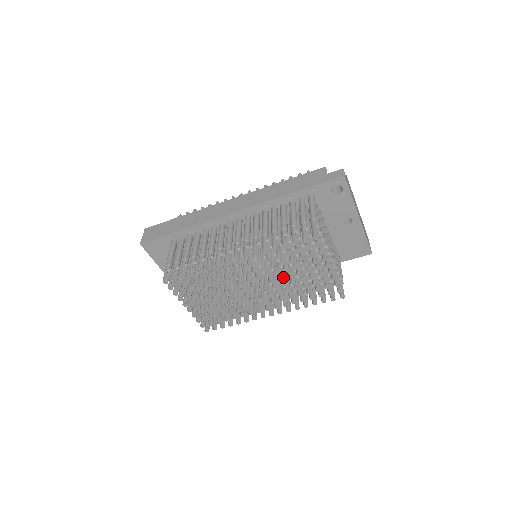
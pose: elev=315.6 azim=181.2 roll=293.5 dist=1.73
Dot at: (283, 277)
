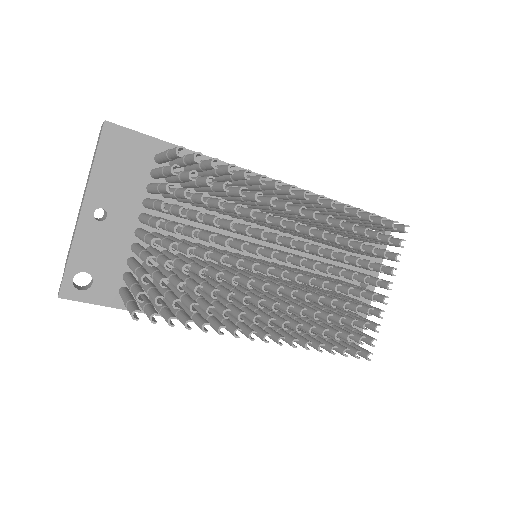
Dot at: occluded
